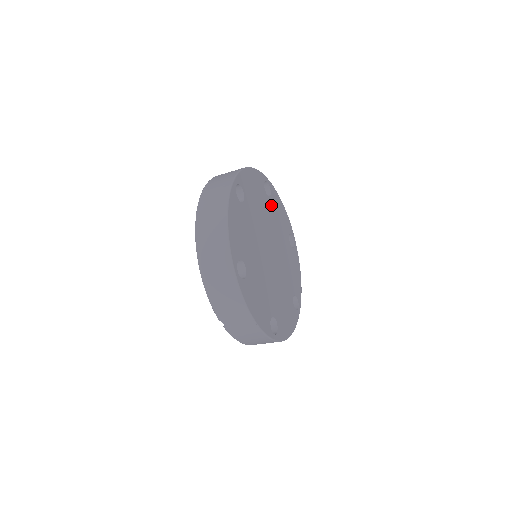
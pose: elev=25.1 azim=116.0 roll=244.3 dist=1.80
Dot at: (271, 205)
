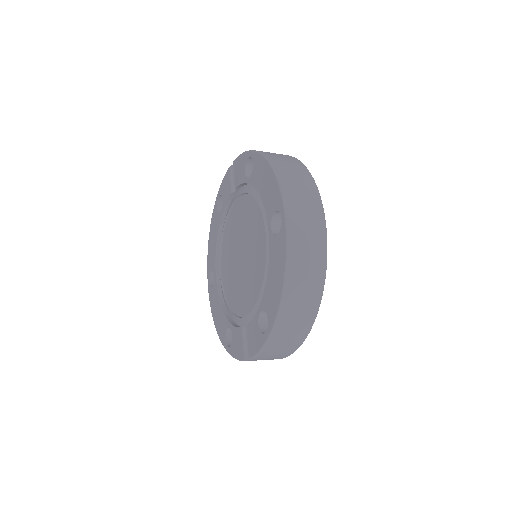
Dot at: occluded
